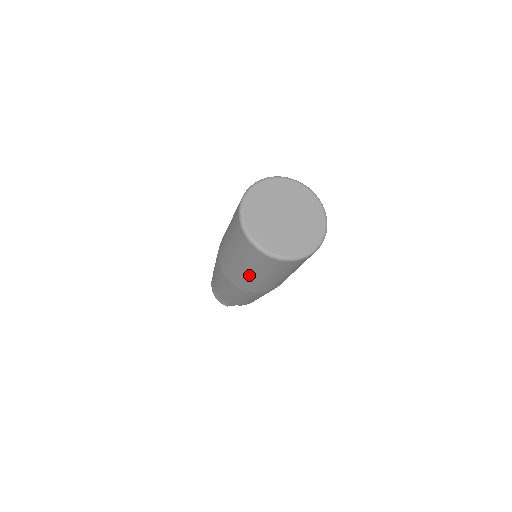
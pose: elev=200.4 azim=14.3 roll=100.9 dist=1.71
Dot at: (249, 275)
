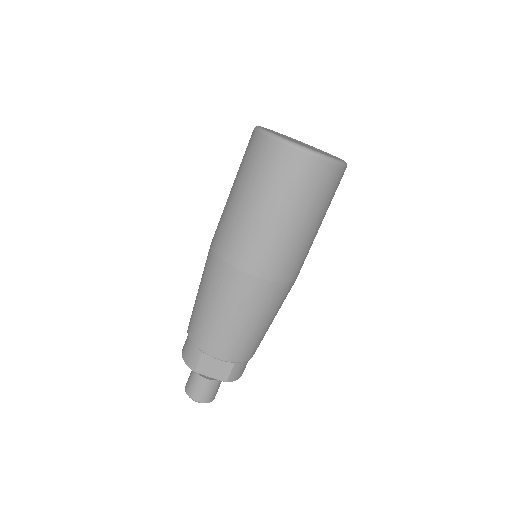
Dot at: (247, 210)
